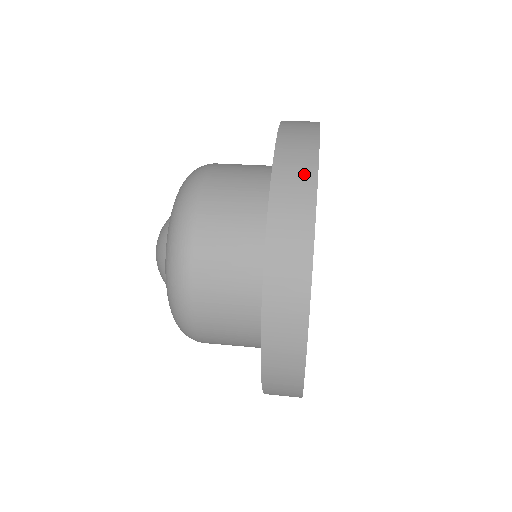
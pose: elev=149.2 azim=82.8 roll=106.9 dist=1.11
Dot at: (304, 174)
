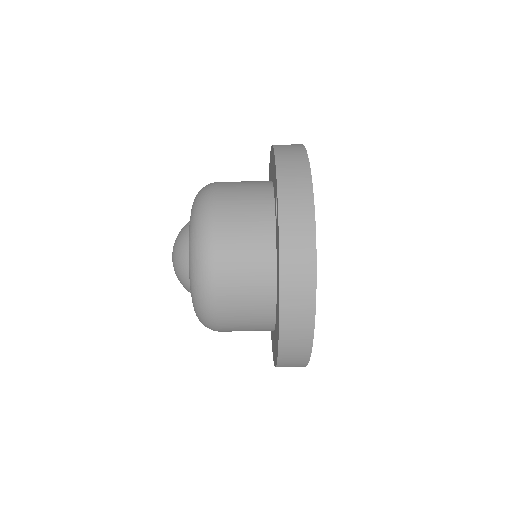
Dot at: (304, 226)
